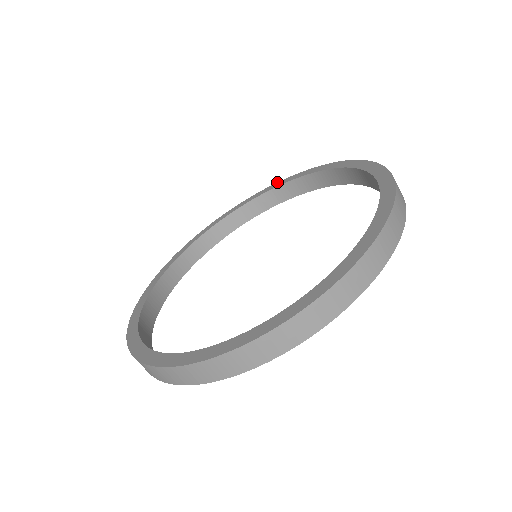
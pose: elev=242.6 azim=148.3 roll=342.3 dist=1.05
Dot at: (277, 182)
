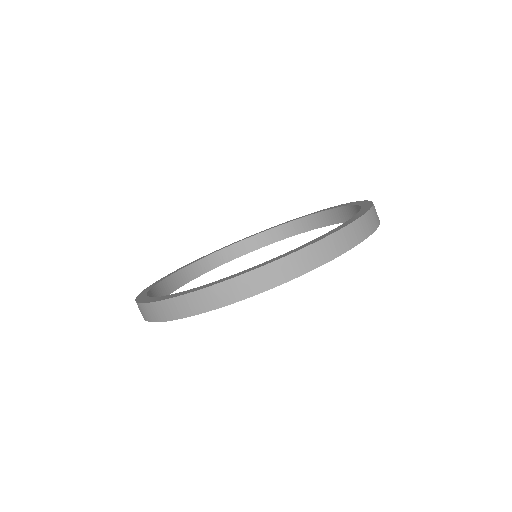
Dot at: occluded
